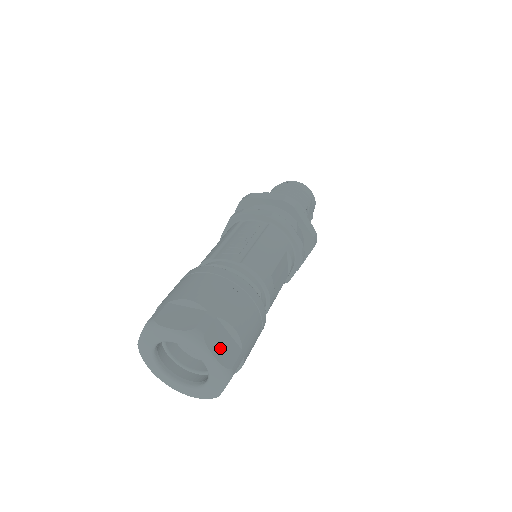
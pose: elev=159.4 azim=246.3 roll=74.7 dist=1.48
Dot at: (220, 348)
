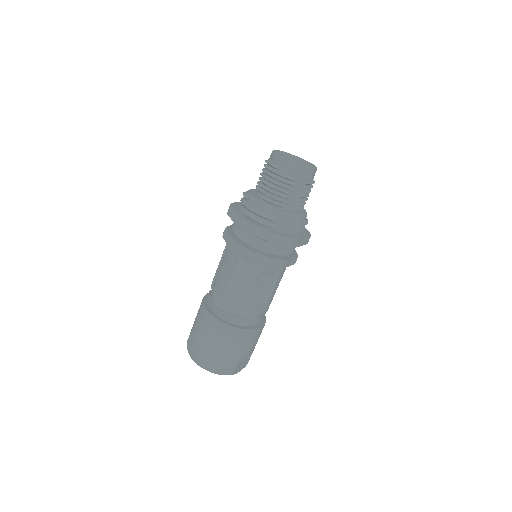
Dot at: (215, 367)
